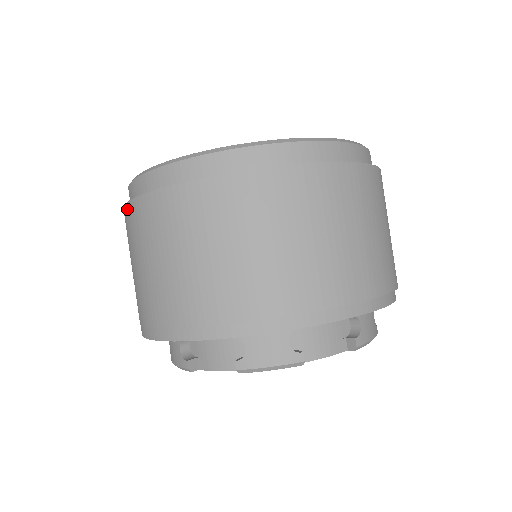
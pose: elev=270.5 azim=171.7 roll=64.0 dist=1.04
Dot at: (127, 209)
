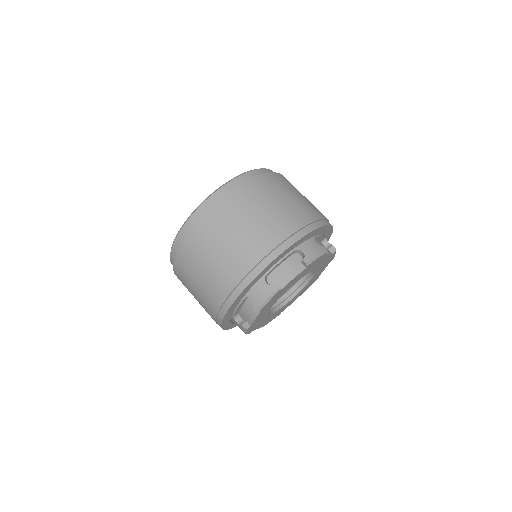
Dot at: (177, 277)
